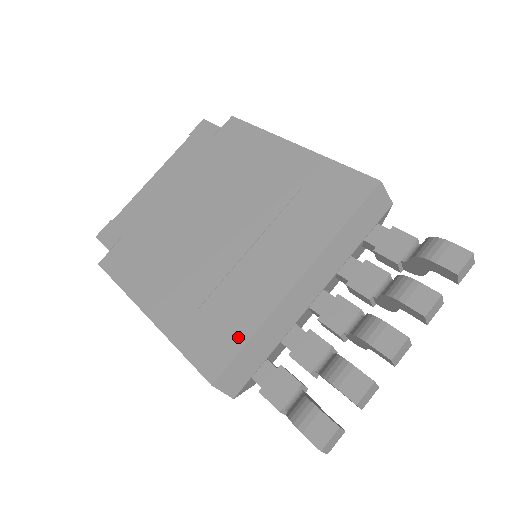
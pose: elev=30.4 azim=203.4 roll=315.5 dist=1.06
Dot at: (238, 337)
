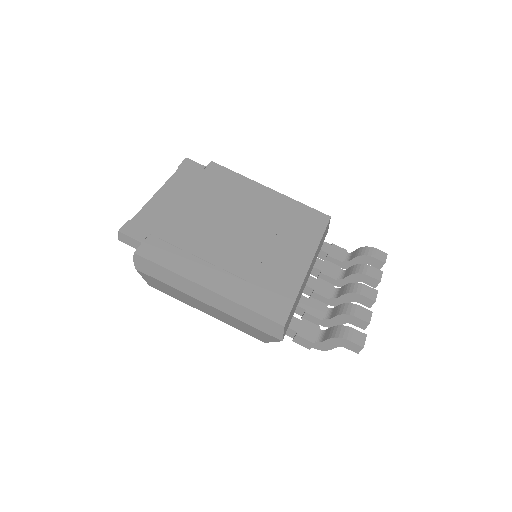
Dot at: (288, 297)
